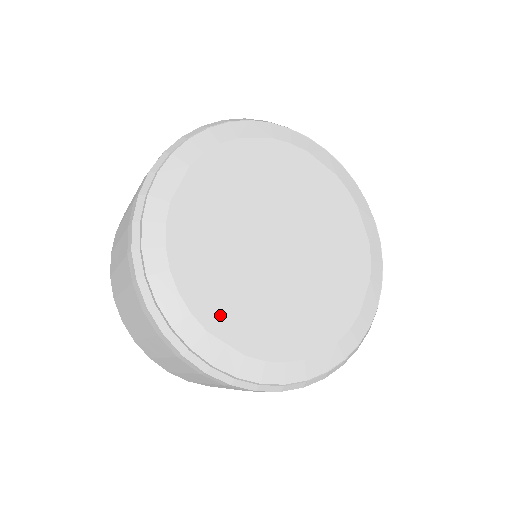
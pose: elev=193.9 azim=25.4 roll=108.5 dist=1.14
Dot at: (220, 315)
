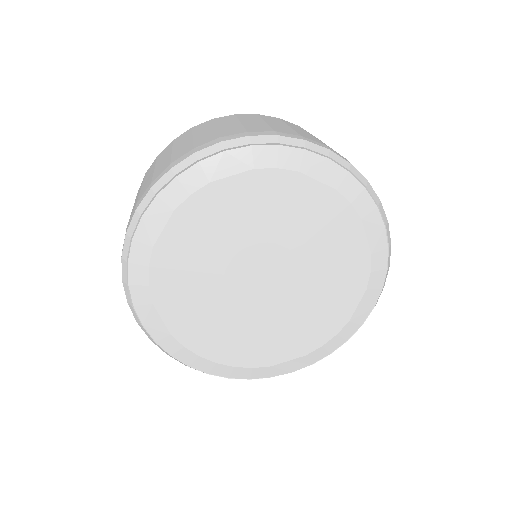
Dot at: (270, 353)
